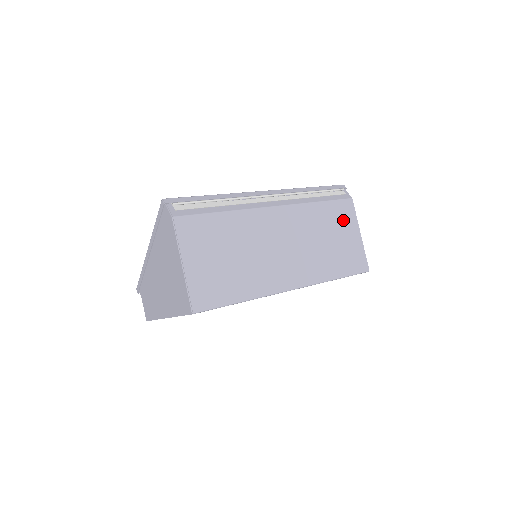
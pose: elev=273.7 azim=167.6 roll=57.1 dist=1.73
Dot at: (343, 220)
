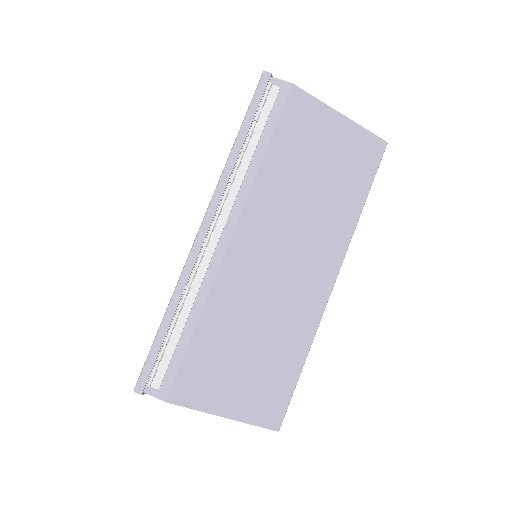
Dot at: (309, 131)
